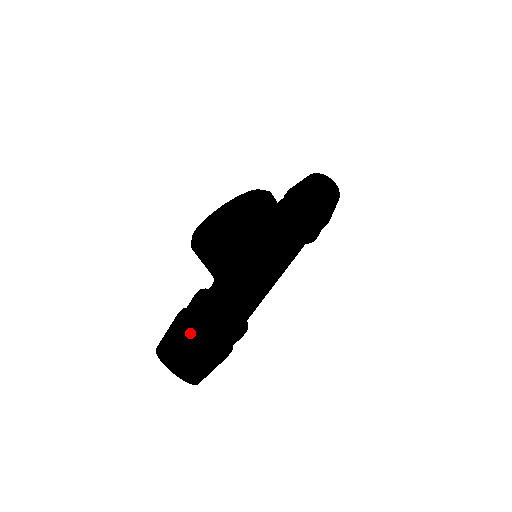
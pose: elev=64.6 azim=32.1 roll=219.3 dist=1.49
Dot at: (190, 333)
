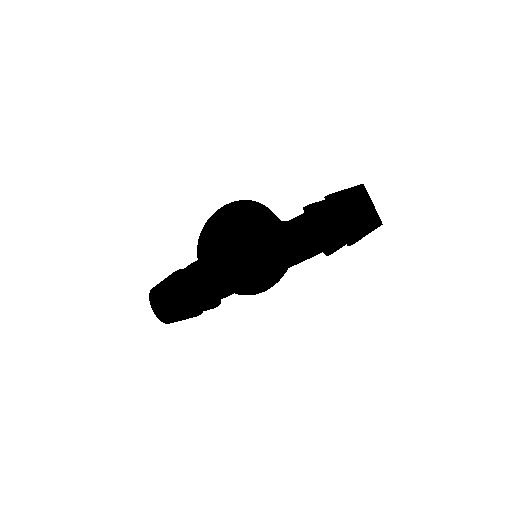
Dot at: (169, 310)
